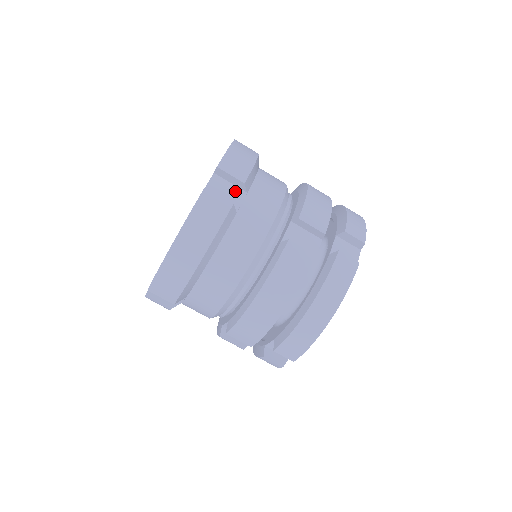
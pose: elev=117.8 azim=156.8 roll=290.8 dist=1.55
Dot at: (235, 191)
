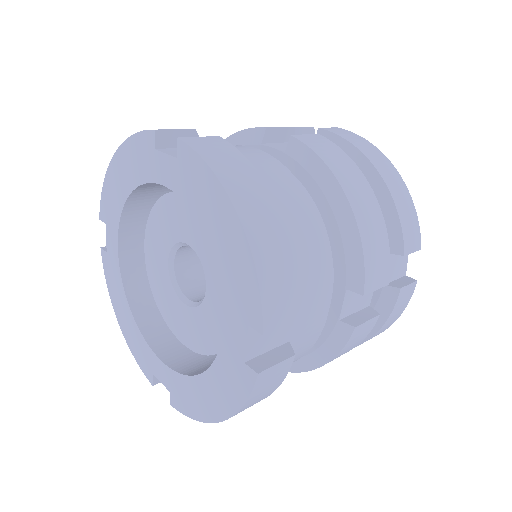
Dot at: occluded
